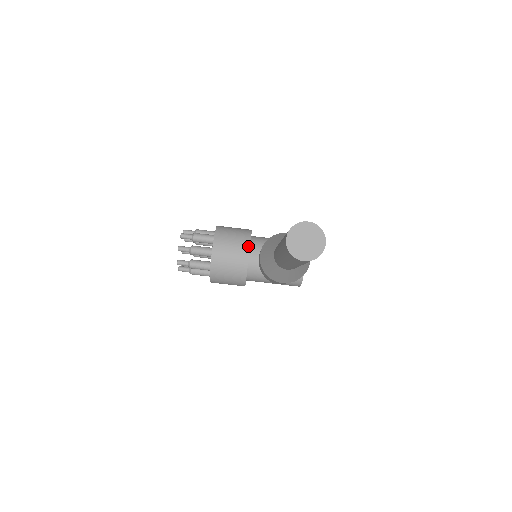
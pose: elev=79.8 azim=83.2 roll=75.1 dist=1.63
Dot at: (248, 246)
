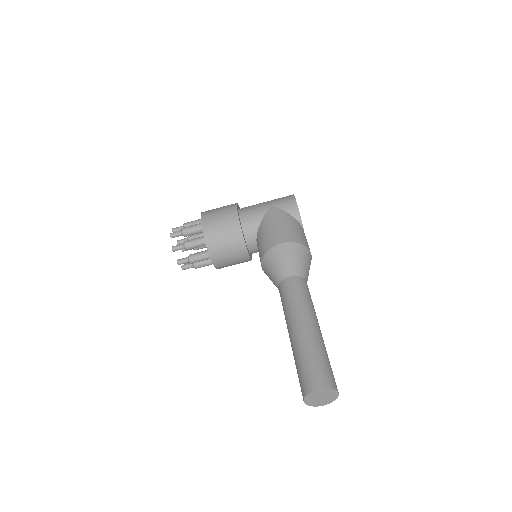
Dot at: (243, 244)
